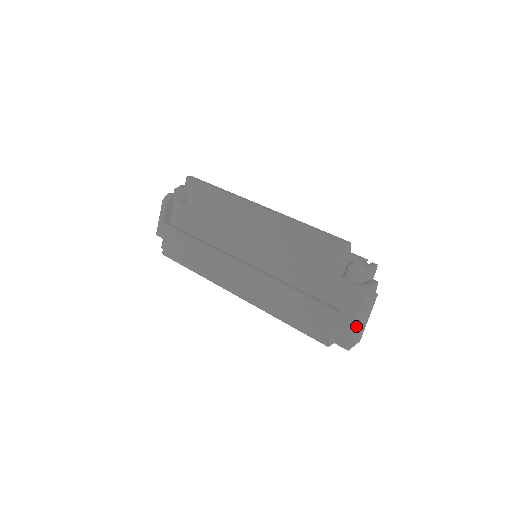
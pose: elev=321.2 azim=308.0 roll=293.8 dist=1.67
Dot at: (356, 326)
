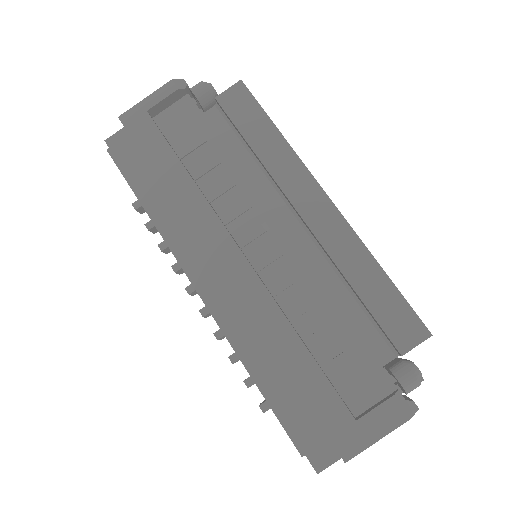
Dot at: occluded
